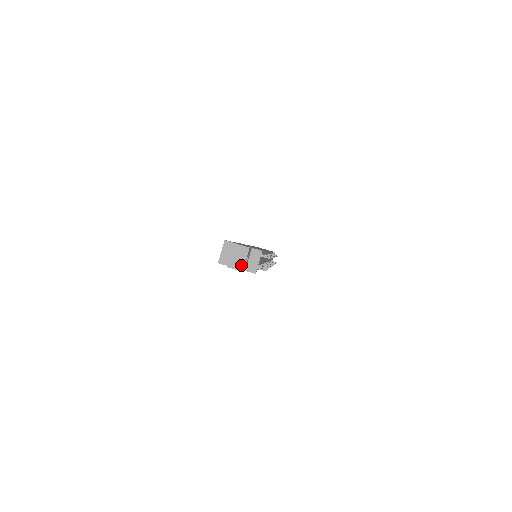
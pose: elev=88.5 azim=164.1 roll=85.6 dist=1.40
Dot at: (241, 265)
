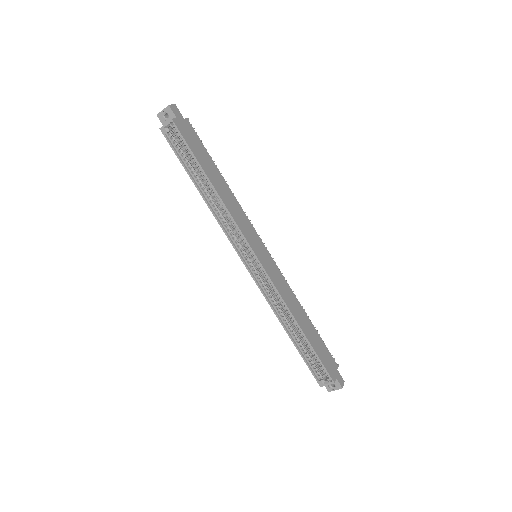
Dot at: occluded
